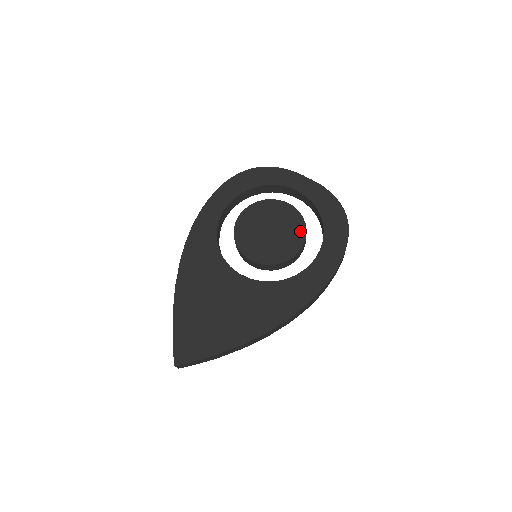
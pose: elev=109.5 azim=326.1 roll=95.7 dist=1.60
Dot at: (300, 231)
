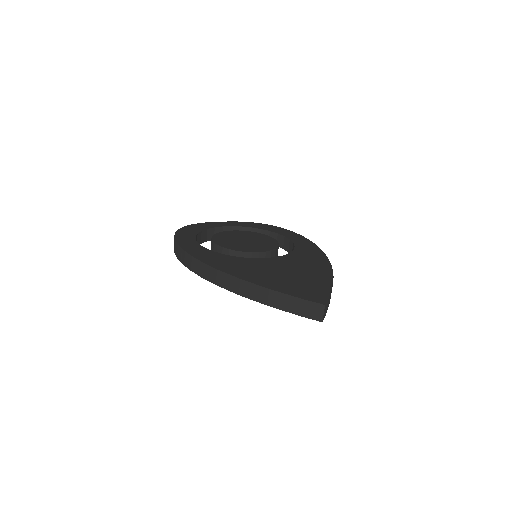
Dot at: (261, 235)
